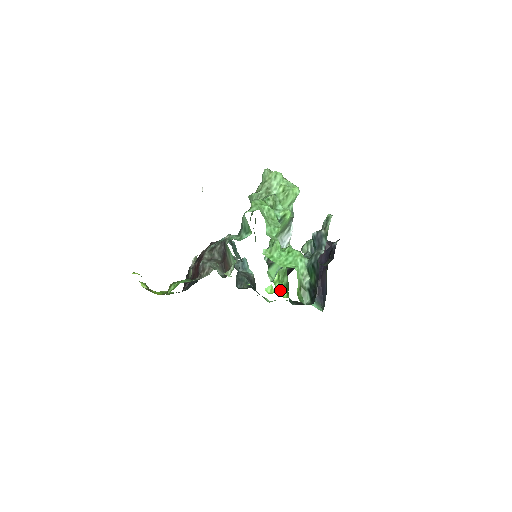
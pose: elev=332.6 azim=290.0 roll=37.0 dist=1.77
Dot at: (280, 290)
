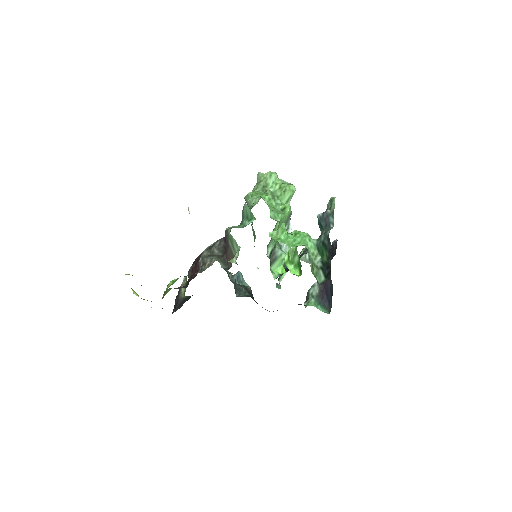
Dot at: (292, 270)
